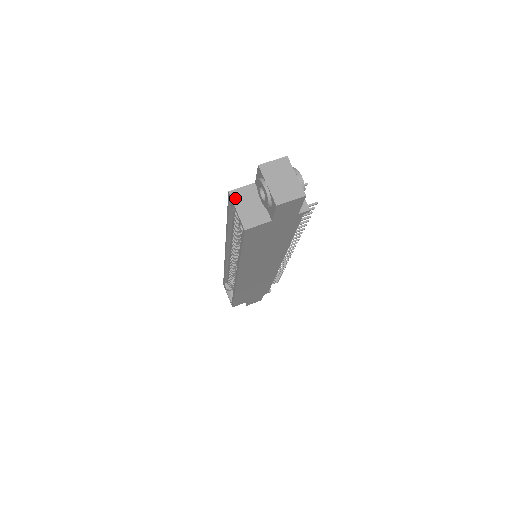
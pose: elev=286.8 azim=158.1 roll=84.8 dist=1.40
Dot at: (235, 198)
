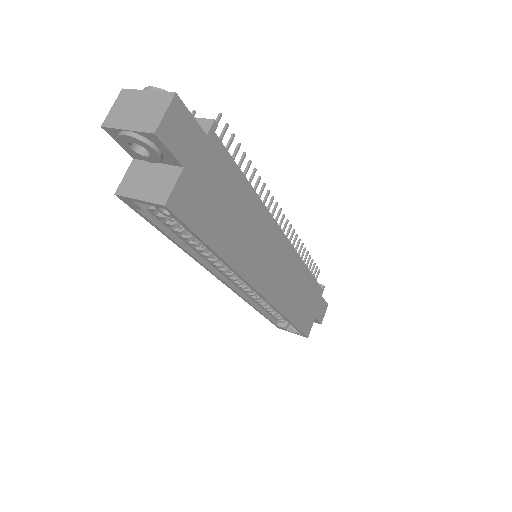
Dot at: (126, 192)
